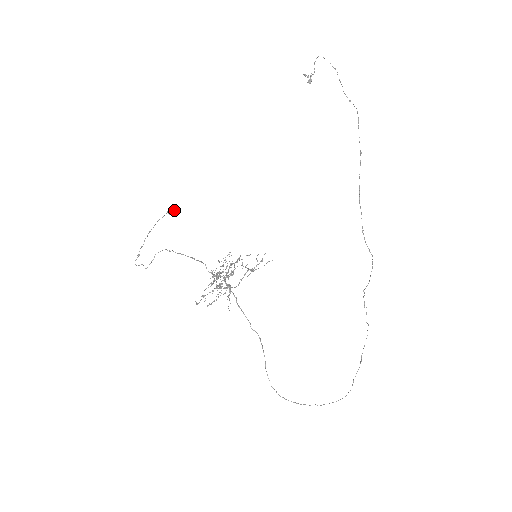
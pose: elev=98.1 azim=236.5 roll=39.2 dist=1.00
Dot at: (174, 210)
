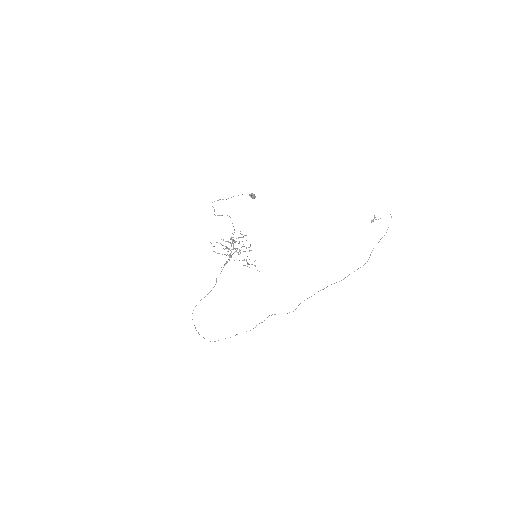
Dot at: (253, 197)
